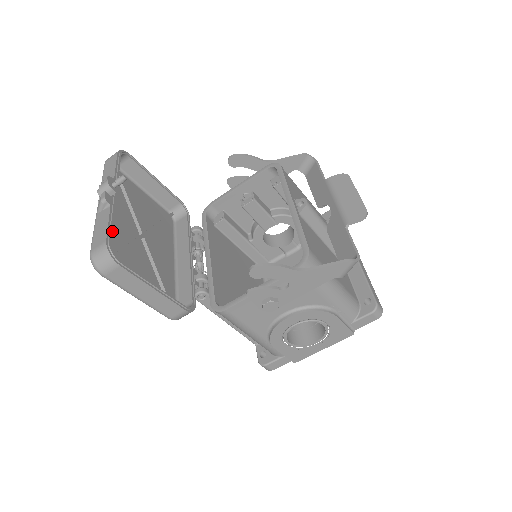
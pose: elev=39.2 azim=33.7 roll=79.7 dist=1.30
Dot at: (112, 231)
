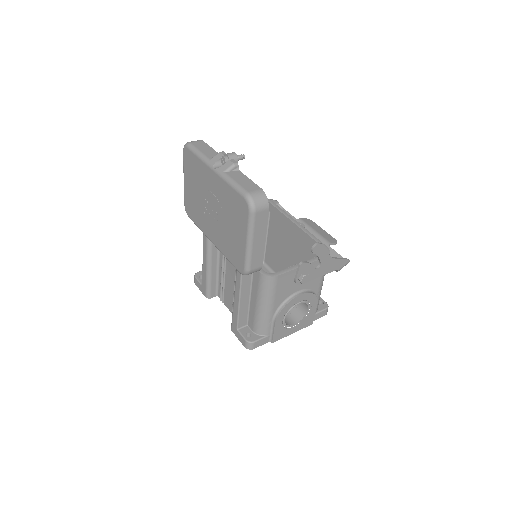
Dot at: occluded
